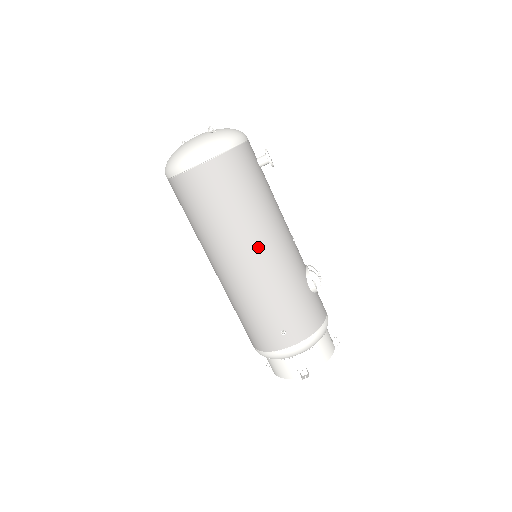
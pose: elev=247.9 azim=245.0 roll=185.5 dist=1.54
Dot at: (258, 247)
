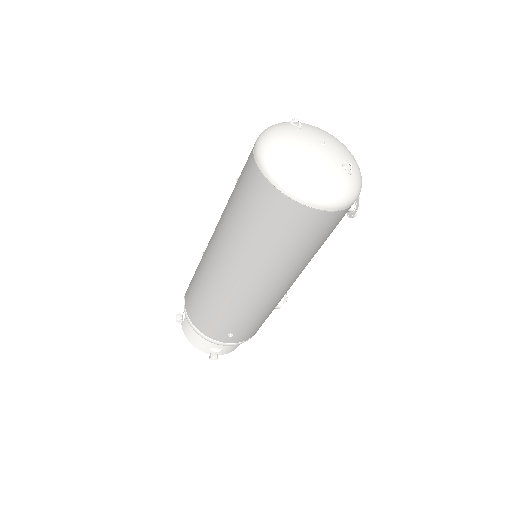
Dot at: (280, 284)
